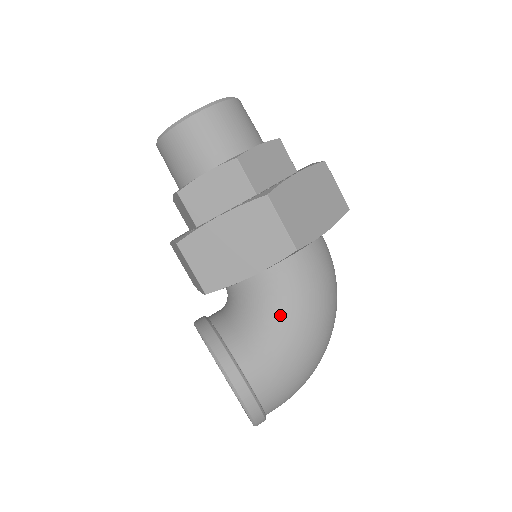
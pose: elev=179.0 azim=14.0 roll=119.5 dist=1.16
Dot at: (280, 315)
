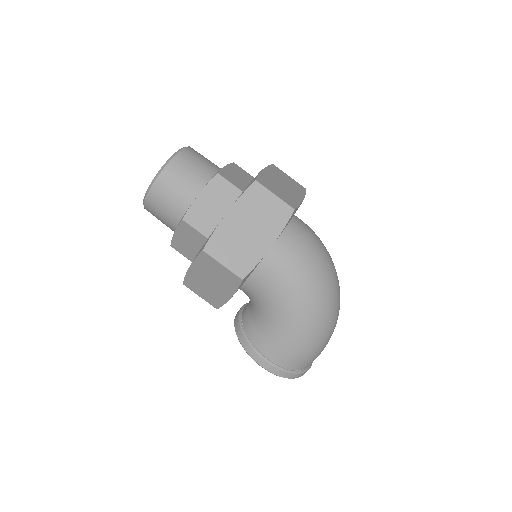
Dot at: (272, 310)
